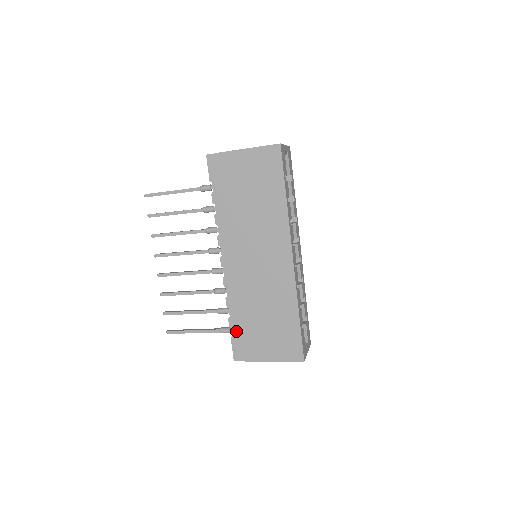
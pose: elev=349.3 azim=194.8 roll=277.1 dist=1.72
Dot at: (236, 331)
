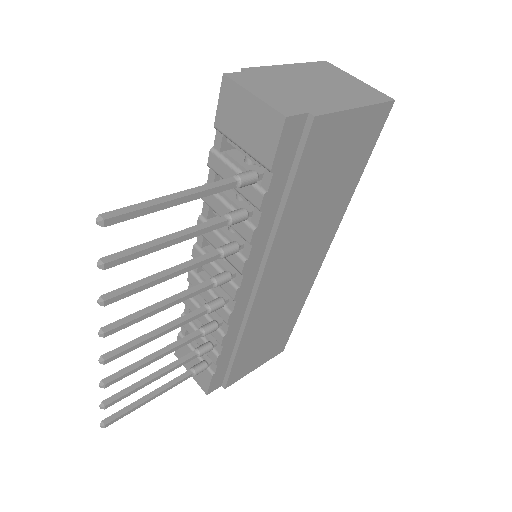
Dot at: (222, 365)
